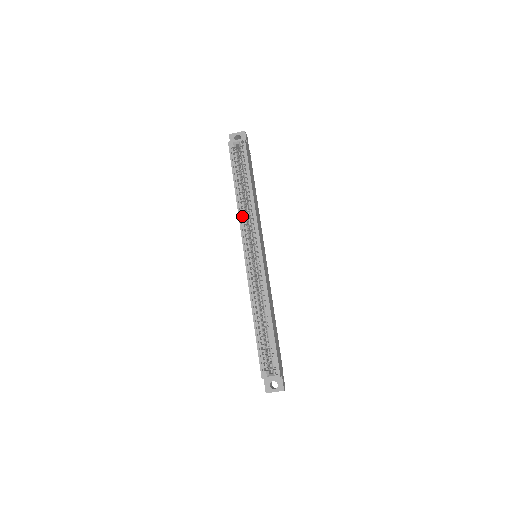
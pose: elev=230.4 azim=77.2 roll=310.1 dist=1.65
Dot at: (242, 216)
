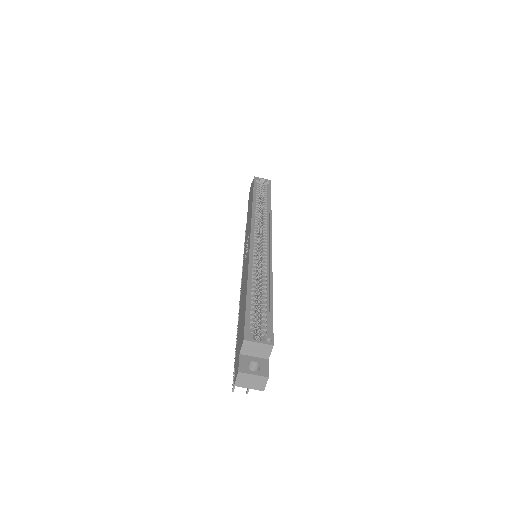
Dot at: (255, 216)
